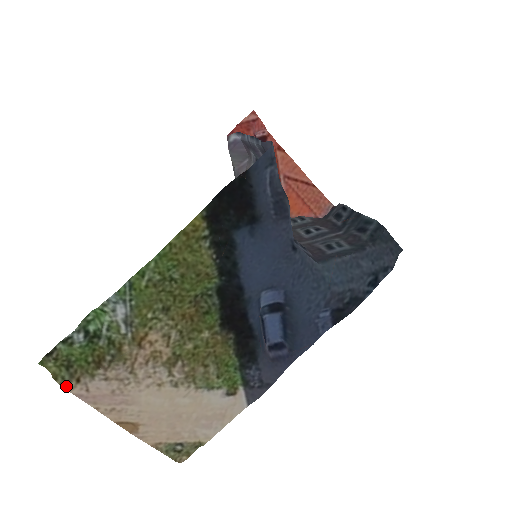
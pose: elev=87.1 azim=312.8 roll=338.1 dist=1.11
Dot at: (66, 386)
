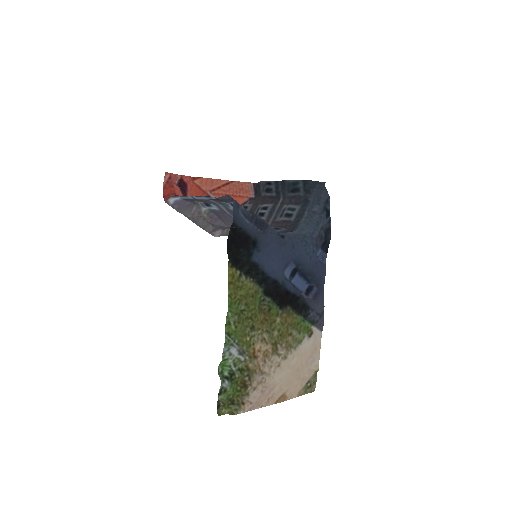
Dot at: (240, 412)
